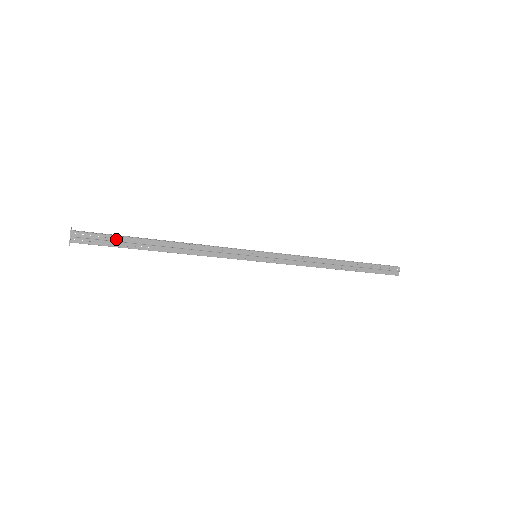
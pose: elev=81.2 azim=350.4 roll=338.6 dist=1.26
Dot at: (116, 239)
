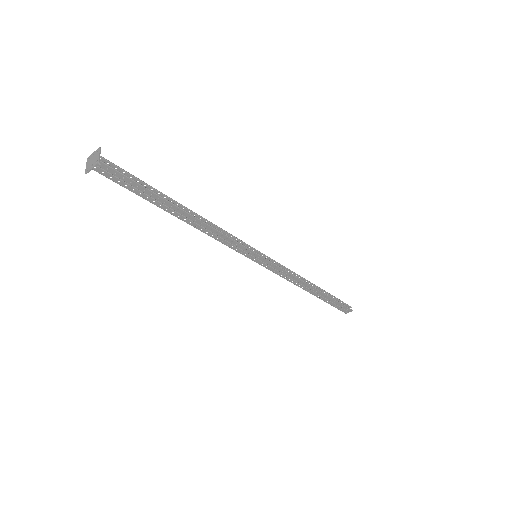
Dot at: (140, 188)
